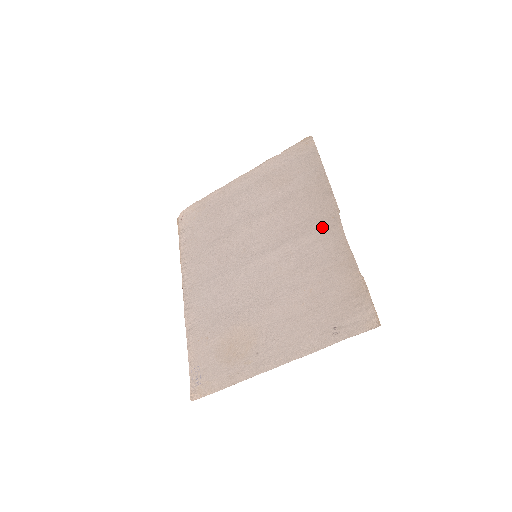
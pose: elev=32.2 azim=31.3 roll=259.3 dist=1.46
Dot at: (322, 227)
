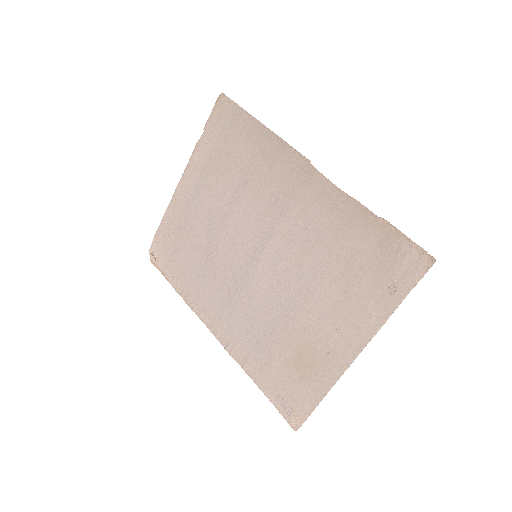
Dot at: (303, 188)
